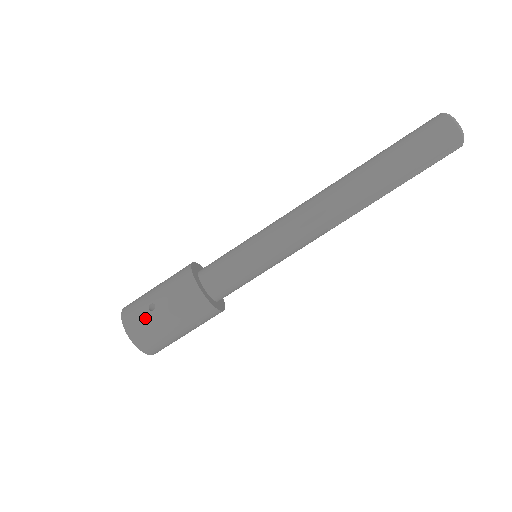
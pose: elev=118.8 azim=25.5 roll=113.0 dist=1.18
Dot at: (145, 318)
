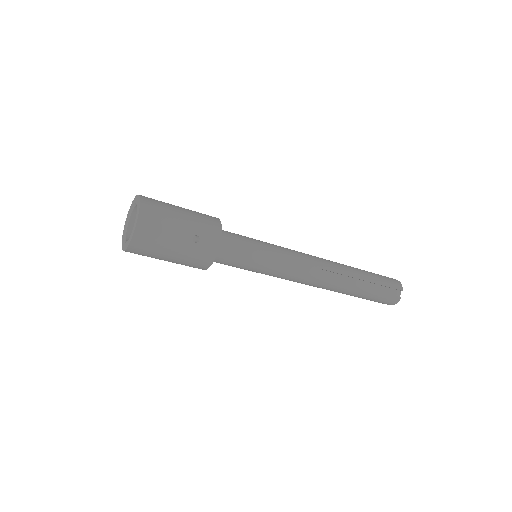
Dot at: (163, 202)
